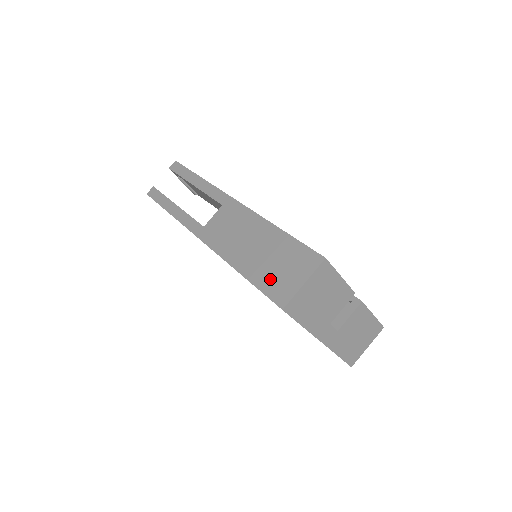
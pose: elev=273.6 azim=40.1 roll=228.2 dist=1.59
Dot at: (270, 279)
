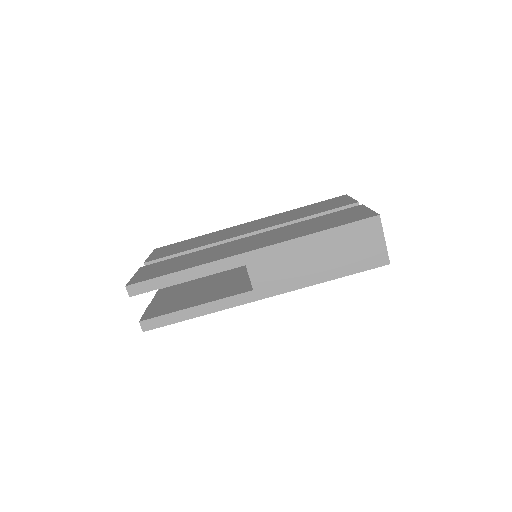
Dot at: (359, 261)
